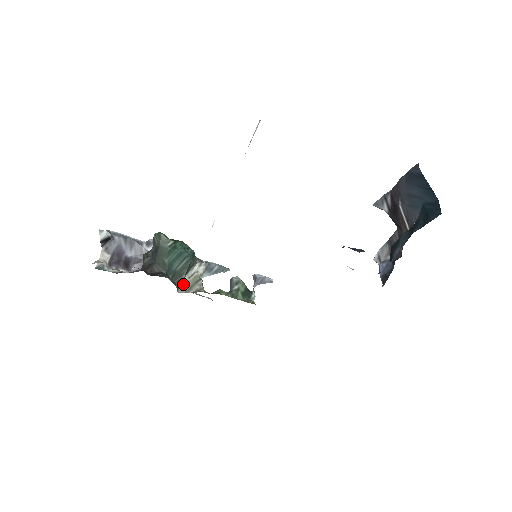
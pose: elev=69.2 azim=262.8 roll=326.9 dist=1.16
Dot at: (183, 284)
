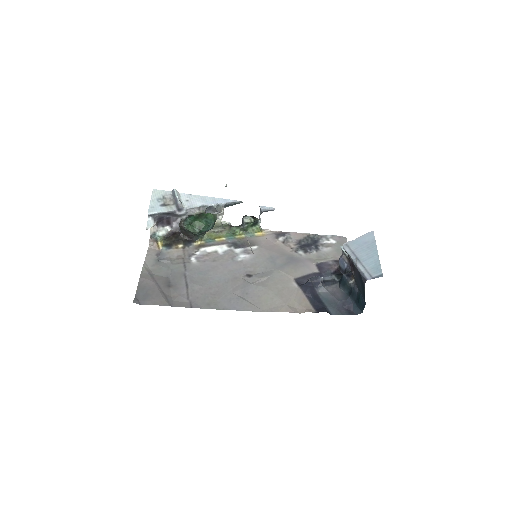
Dot at: occluded
